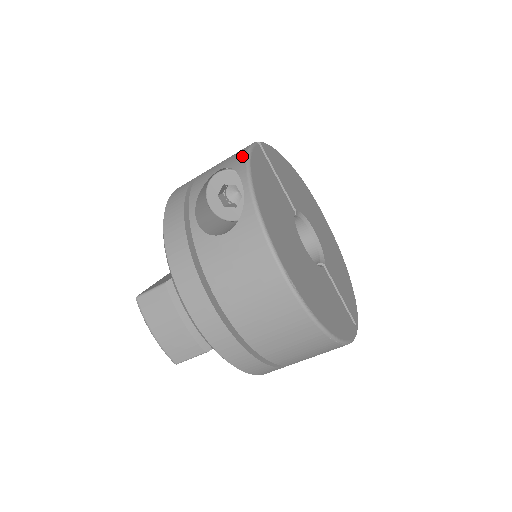
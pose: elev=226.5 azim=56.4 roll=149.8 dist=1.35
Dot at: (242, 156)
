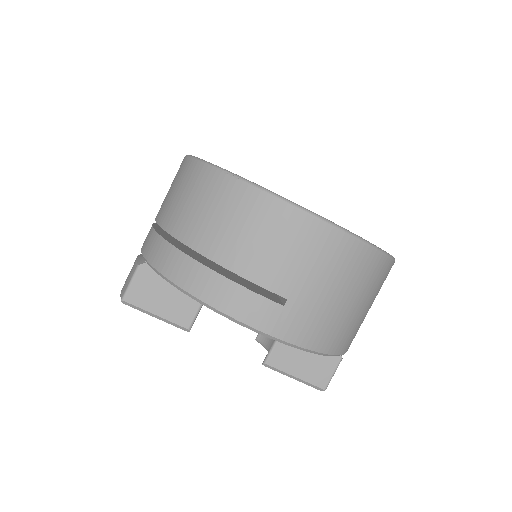
Dot at: occluded
